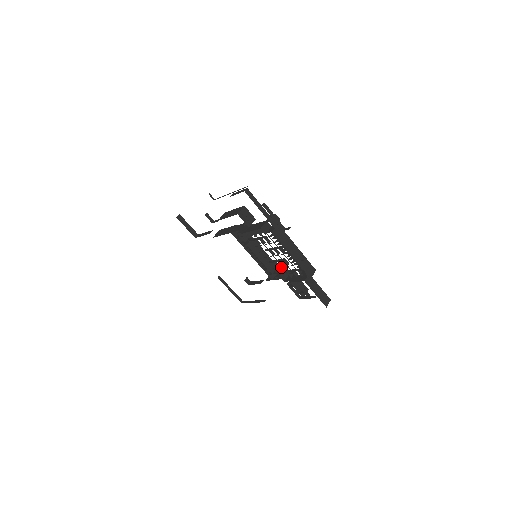
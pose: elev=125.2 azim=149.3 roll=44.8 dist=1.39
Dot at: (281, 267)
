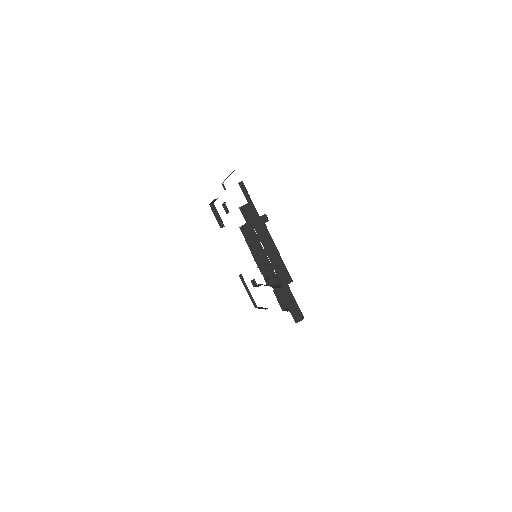
Dot at: (276, 274)
